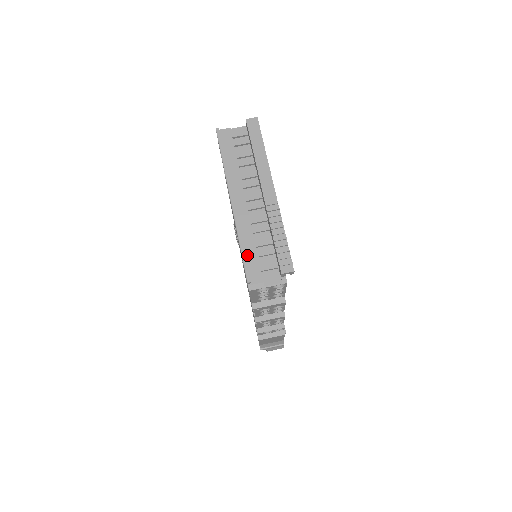
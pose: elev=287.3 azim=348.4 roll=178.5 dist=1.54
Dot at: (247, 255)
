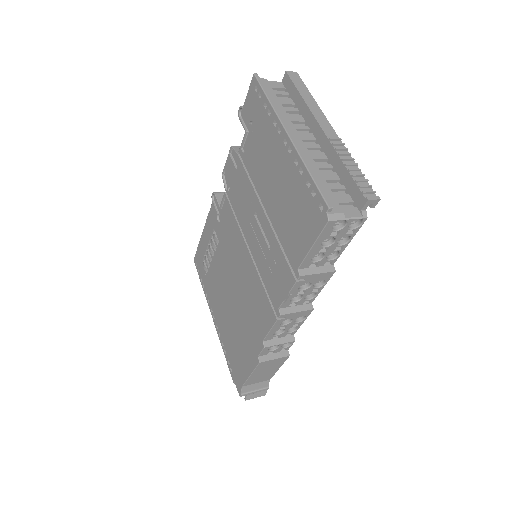
Dot at: occluded
